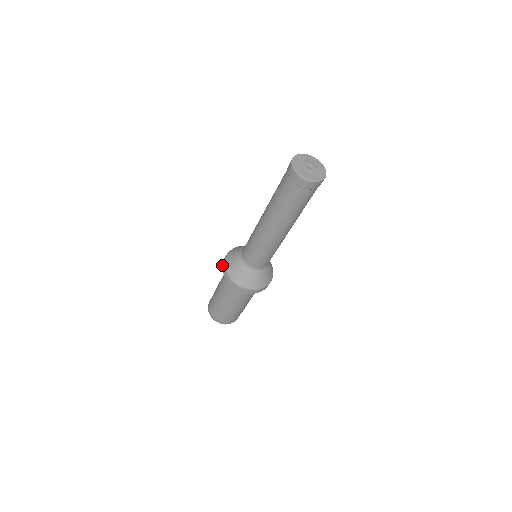
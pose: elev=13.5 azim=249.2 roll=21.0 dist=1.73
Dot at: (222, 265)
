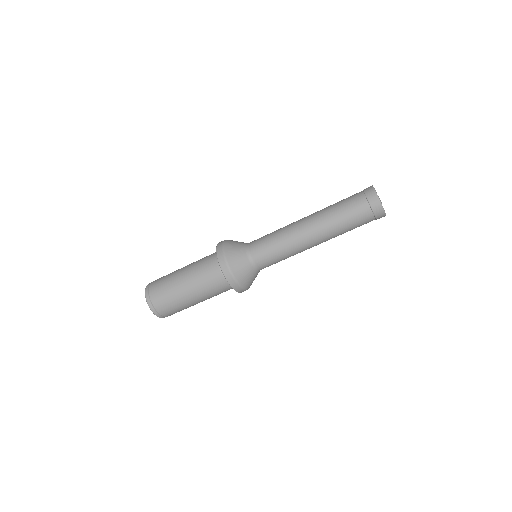
Dot at: (222, 267)
